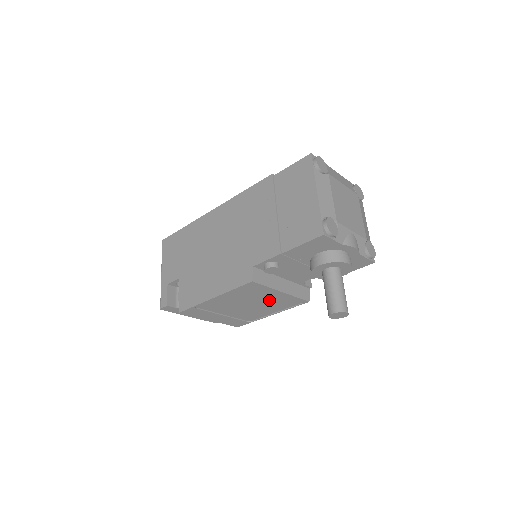
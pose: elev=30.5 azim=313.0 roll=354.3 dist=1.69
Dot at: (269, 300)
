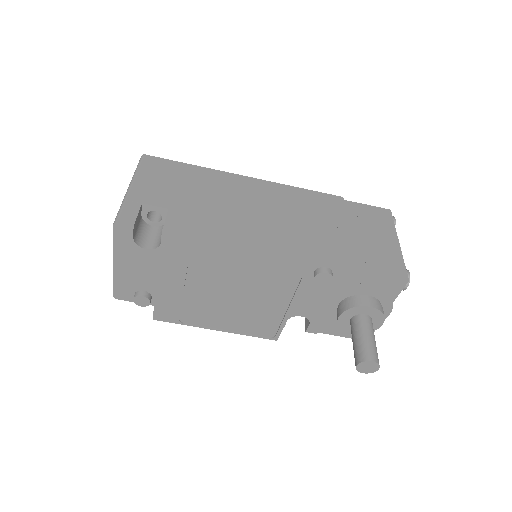
Dot at: (258, 310)
